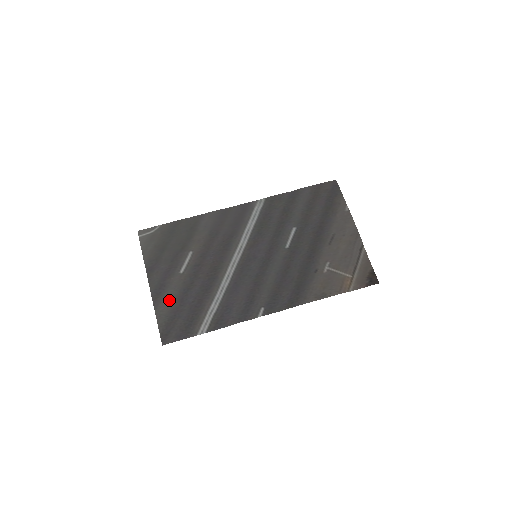
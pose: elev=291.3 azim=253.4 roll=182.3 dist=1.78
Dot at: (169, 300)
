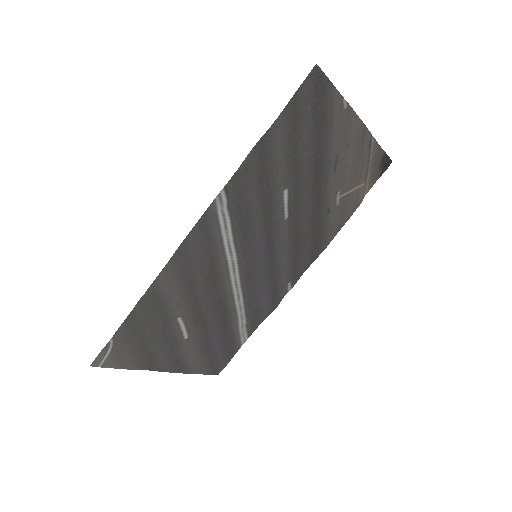
Dot at: (195, 358)
